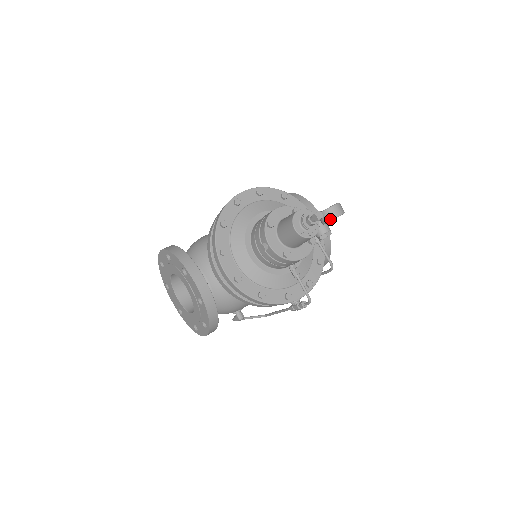
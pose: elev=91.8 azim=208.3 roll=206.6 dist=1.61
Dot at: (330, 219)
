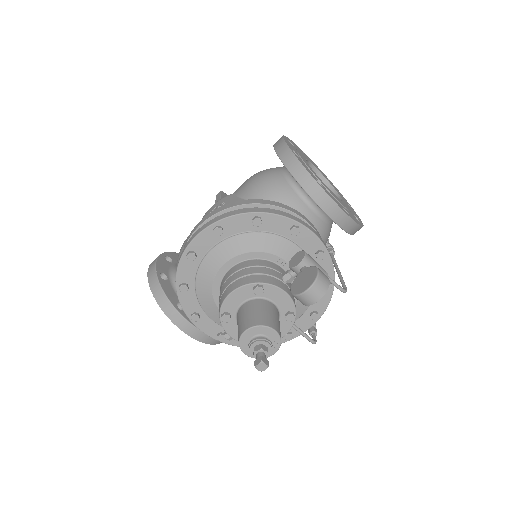
Dot at: occluded
